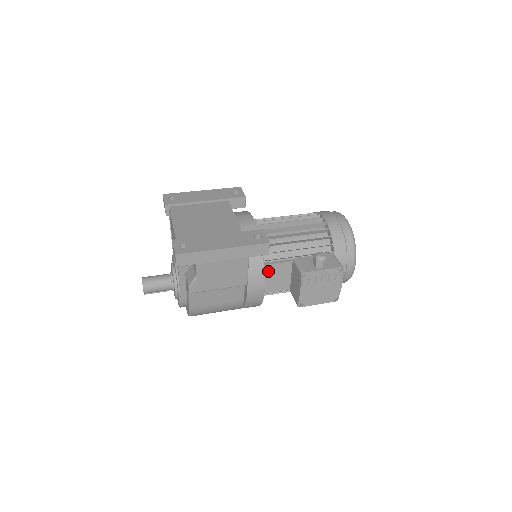
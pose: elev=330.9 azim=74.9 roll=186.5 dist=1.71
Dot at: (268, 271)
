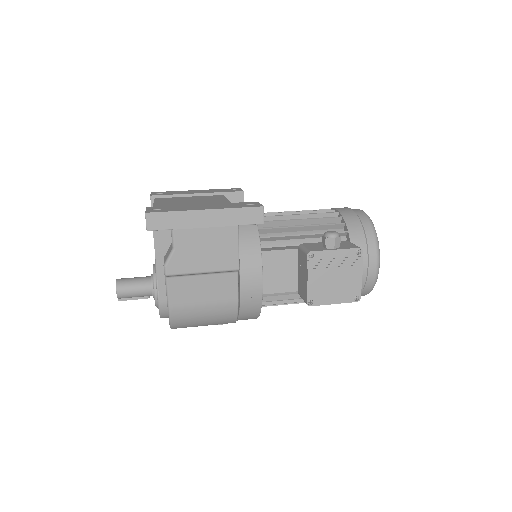
Dot at: (267, 261)
